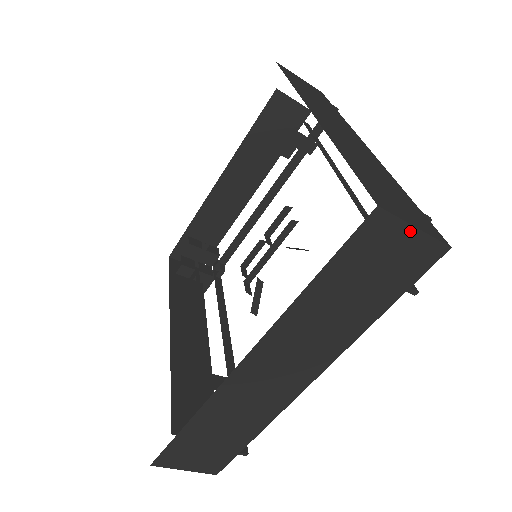
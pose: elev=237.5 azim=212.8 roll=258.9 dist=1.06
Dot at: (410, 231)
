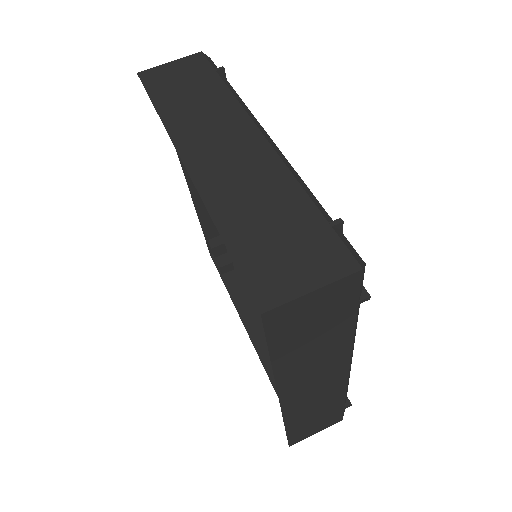
Dot at: (310, 296)
